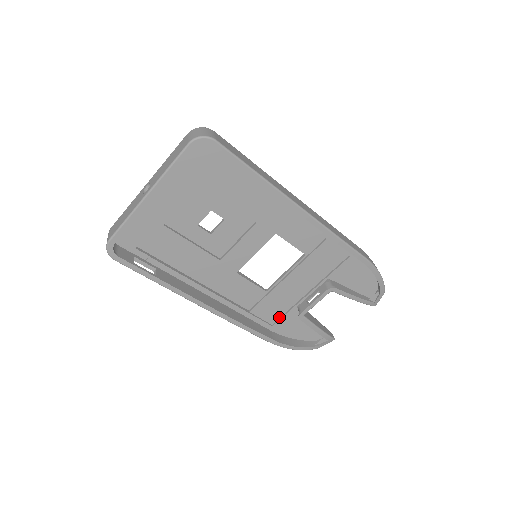
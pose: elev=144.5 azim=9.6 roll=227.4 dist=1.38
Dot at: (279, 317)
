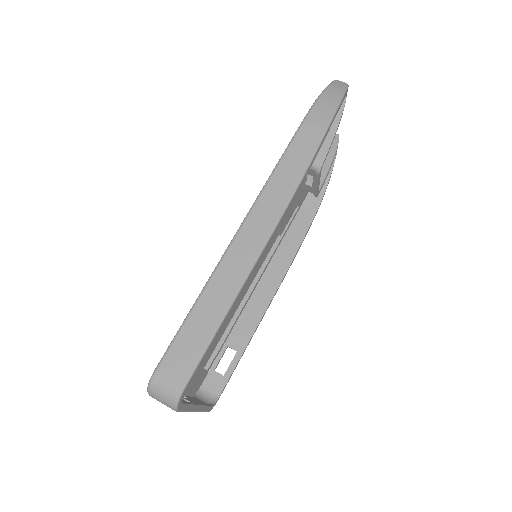
Dot at: (296, 201)
